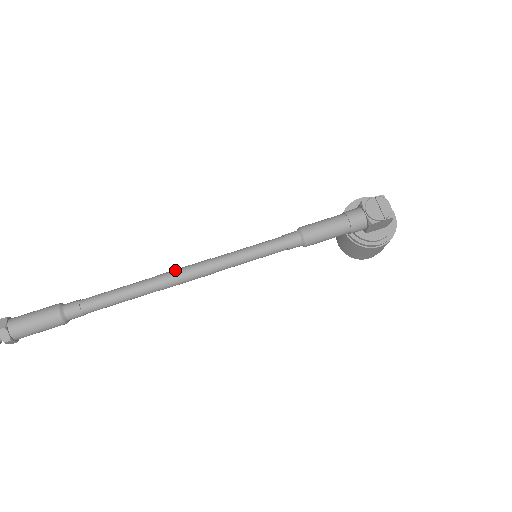
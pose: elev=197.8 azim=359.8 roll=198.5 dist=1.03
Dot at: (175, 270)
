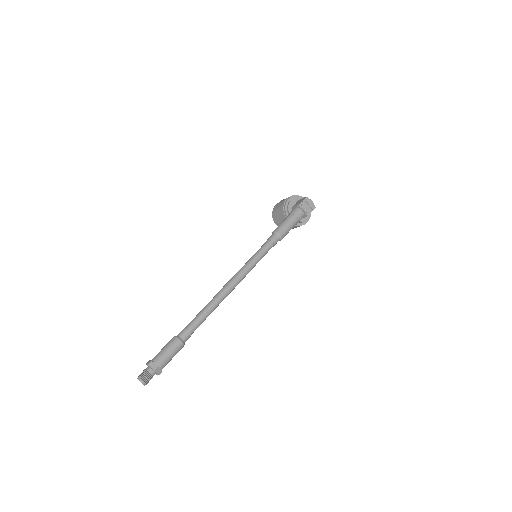
Dot at: (227, 286)
